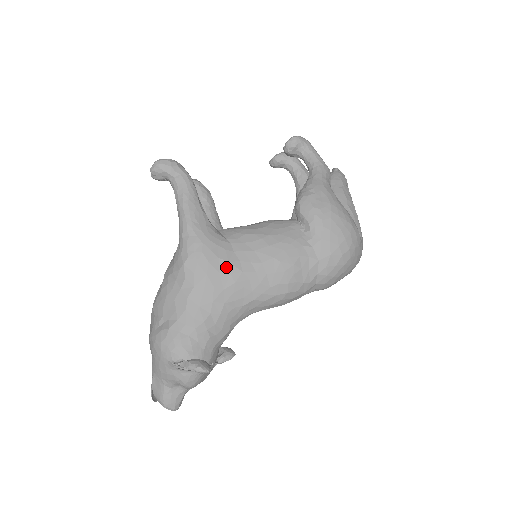
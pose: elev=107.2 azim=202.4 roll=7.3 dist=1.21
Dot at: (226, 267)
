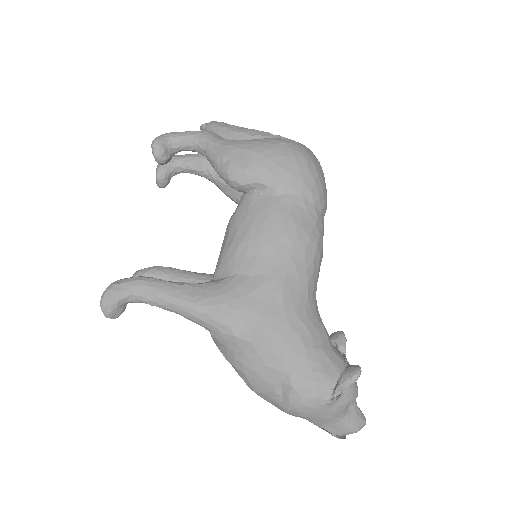
Dot at: (262, 293)
